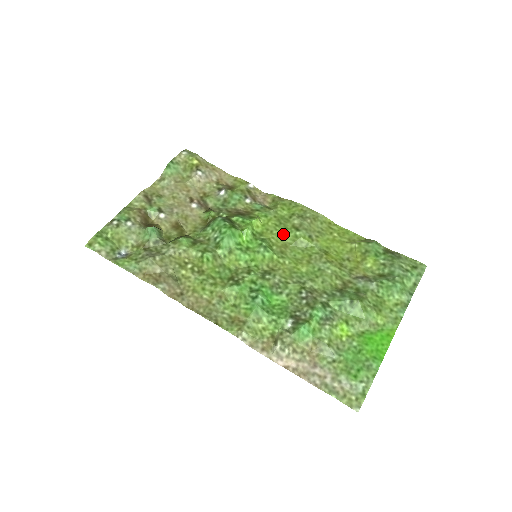
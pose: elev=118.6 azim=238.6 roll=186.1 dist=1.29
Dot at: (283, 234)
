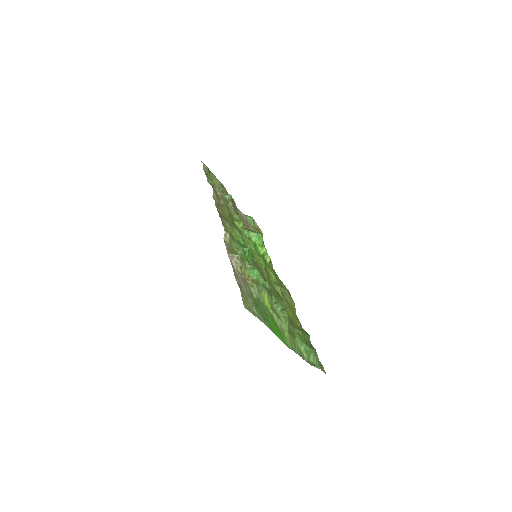
Dot at: (273, 276)
